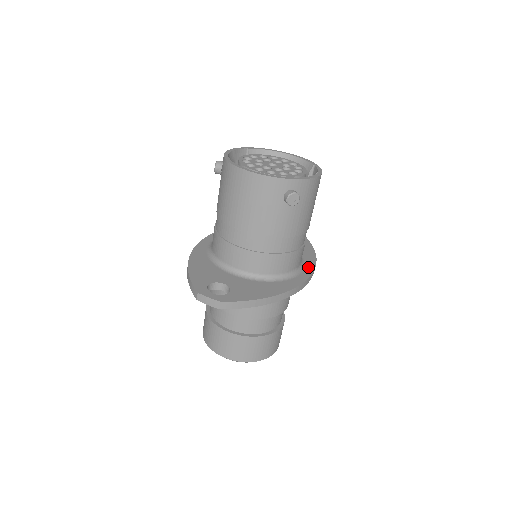
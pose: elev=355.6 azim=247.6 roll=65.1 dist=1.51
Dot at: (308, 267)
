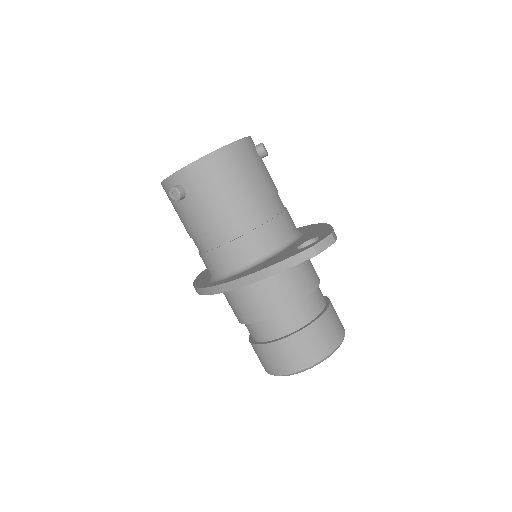
Dot at: occluded
